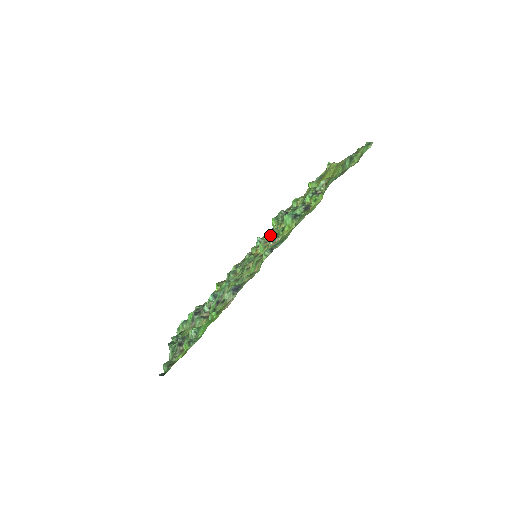
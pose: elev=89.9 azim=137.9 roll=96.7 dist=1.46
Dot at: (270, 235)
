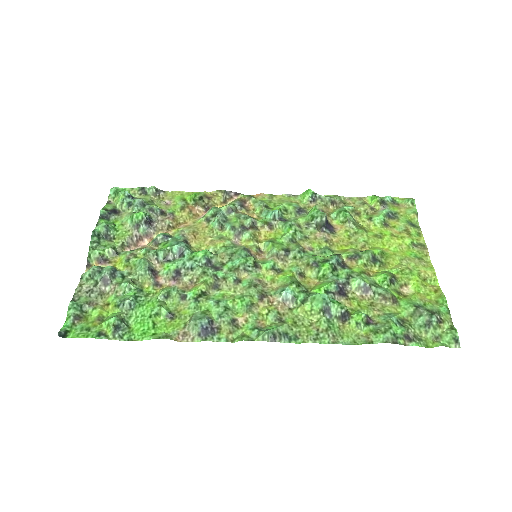
Dot at: (289, 252)
